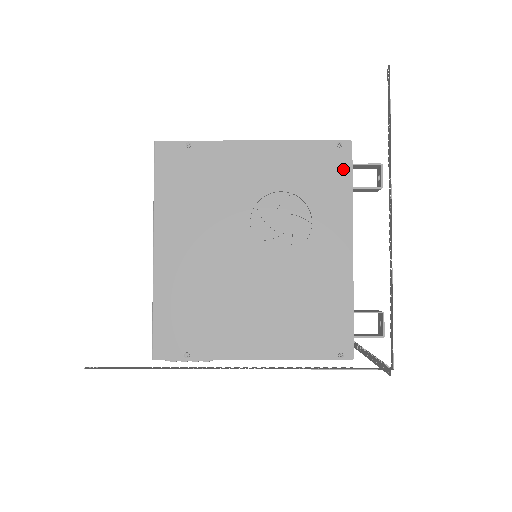
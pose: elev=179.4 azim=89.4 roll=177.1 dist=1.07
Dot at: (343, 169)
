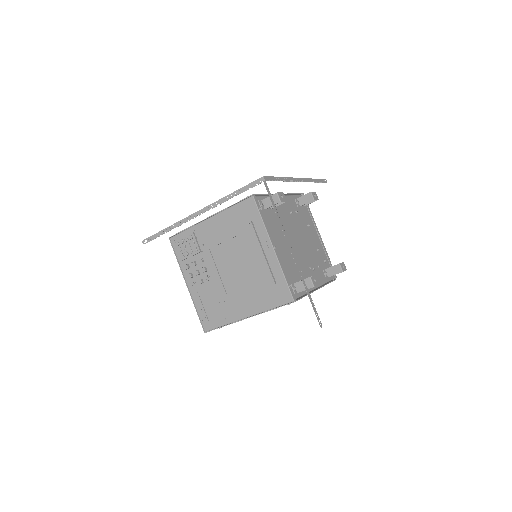
Dot at: occluded
